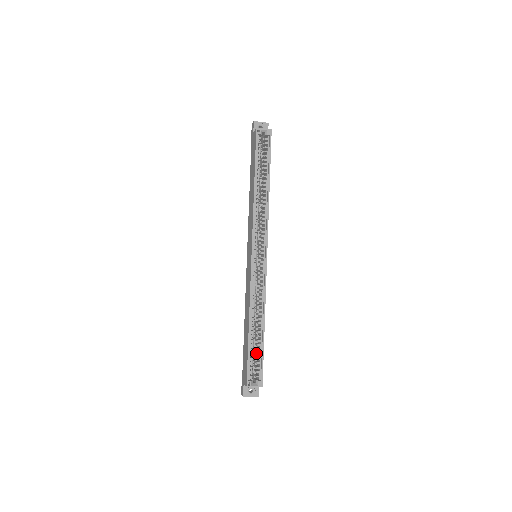
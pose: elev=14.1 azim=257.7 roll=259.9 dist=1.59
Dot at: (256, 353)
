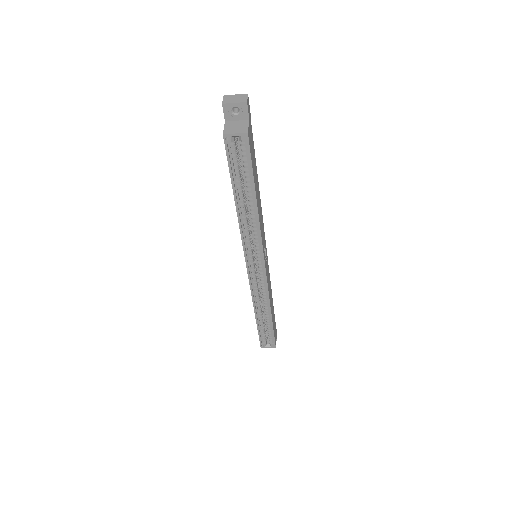
Dot at: (267, 327)
